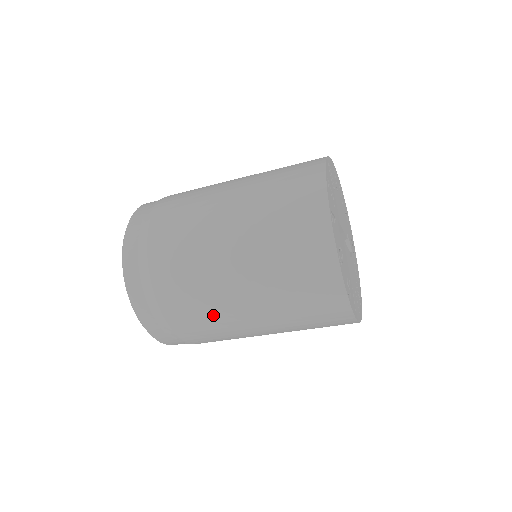
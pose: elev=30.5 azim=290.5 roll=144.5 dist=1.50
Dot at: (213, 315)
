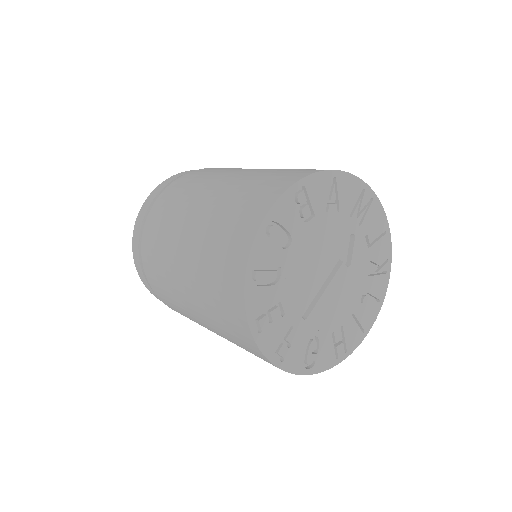
Dot at: occluded
